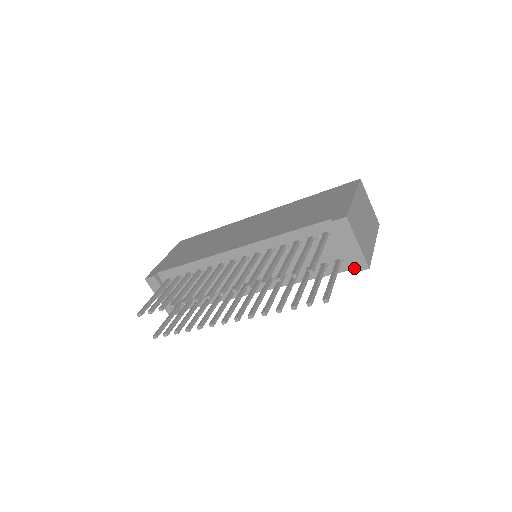
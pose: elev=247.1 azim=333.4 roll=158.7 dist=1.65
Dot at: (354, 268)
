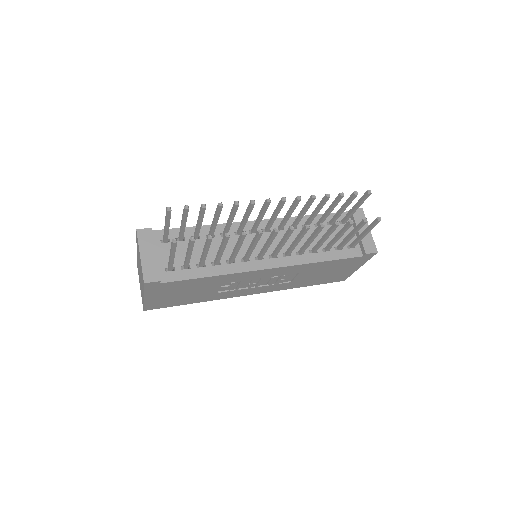
Dot at: (366, 250)
